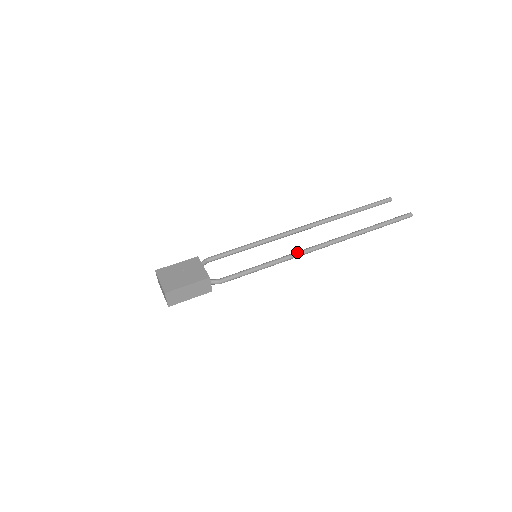
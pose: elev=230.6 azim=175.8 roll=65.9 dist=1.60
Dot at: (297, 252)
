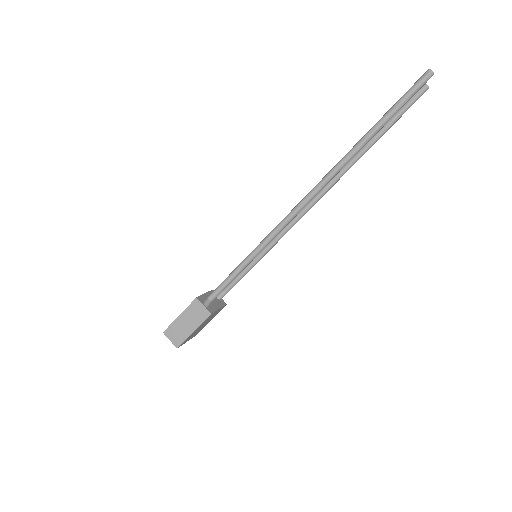
Dot at: occluded
